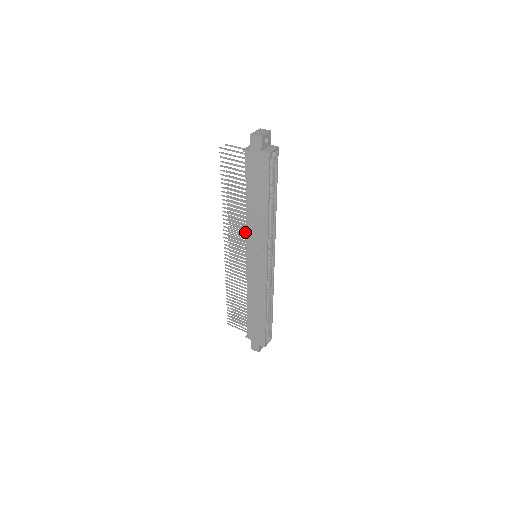
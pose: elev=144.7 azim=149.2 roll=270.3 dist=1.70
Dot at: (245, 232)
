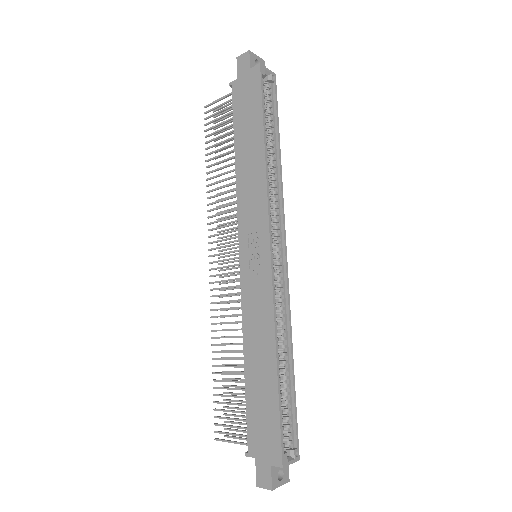
Dot at: occluded
